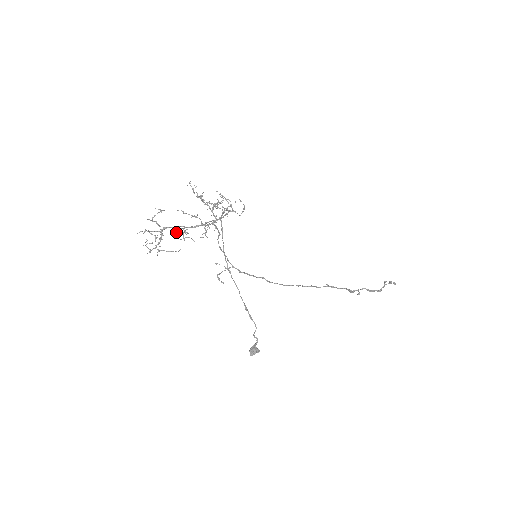
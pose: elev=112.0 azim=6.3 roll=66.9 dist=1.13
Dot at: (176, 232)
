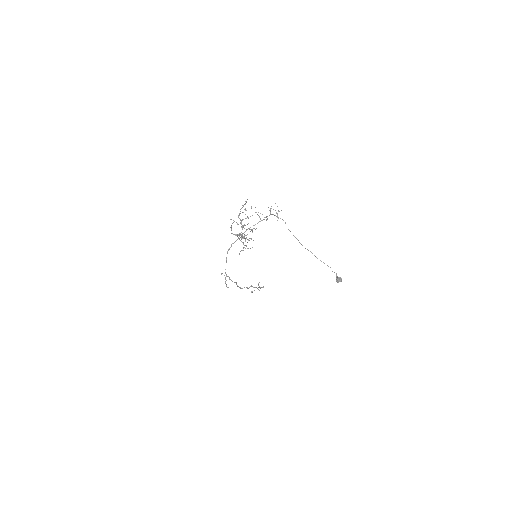
Dot at: occluded
